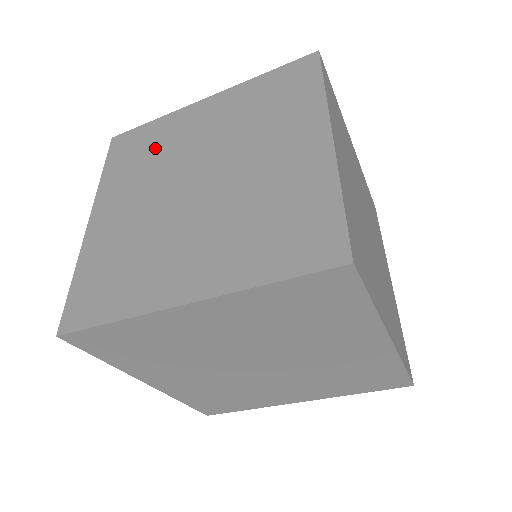
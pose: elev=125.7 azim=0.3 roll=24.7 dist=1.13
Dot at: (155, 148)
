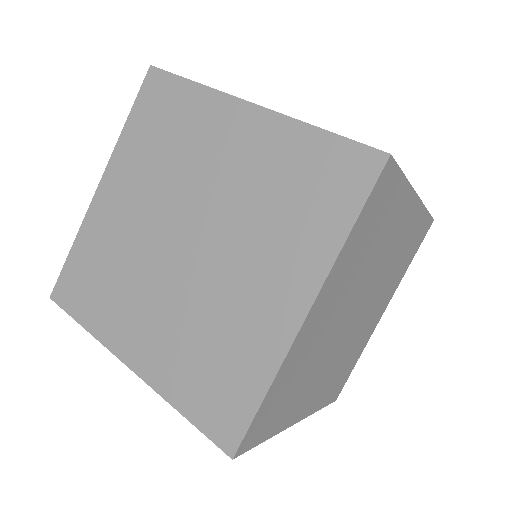
Dot at: (176, 139)
